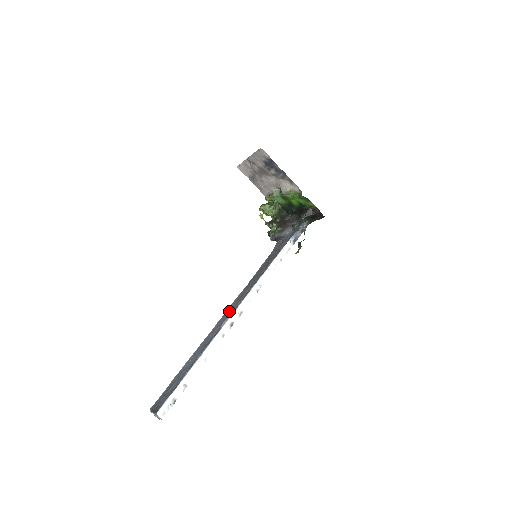
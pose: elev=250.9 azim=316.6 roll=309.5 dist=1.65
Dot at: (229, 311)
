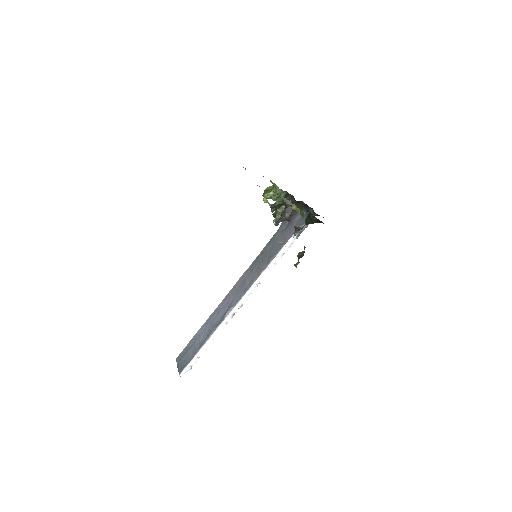
Dot at: (233, 295)
